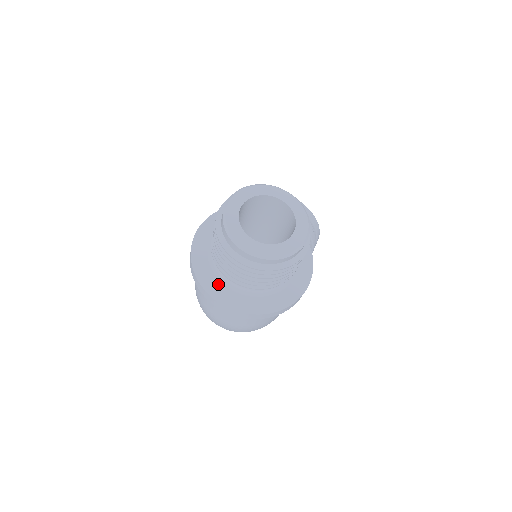
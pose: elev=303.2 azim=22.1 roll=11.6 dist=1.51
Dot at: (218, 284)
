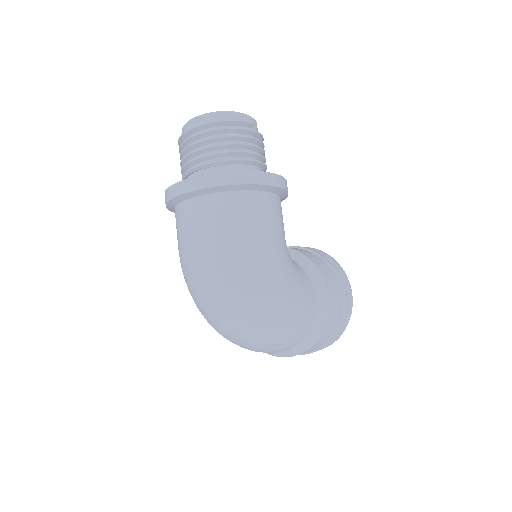
Dot at: occluded
